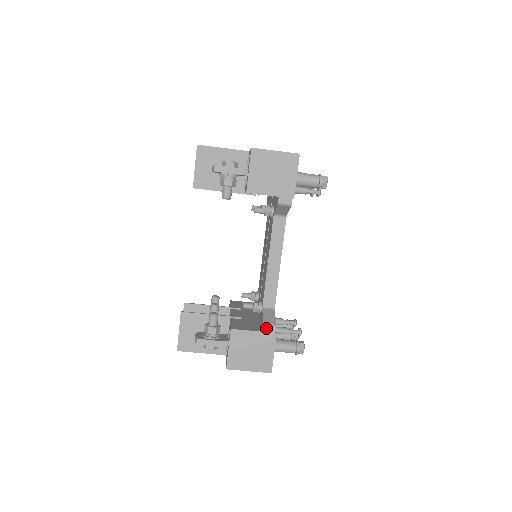
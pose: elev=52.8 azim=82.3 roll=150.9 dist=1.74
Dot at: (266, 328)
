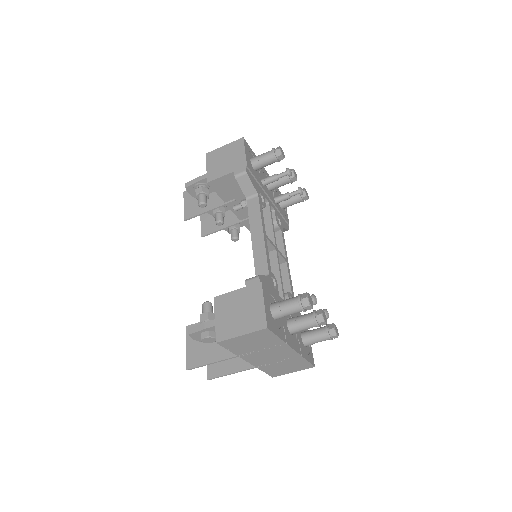
Dot at: (249, 281)
